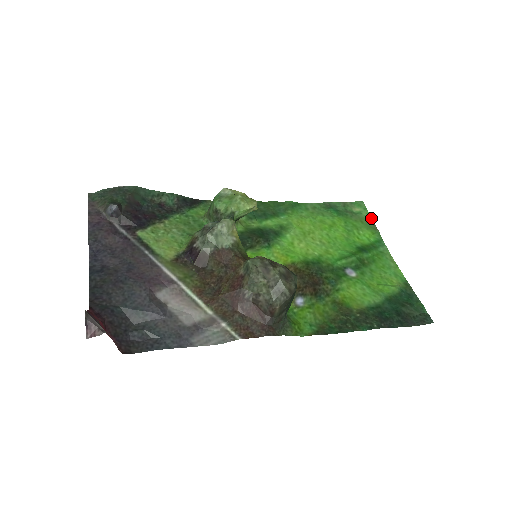
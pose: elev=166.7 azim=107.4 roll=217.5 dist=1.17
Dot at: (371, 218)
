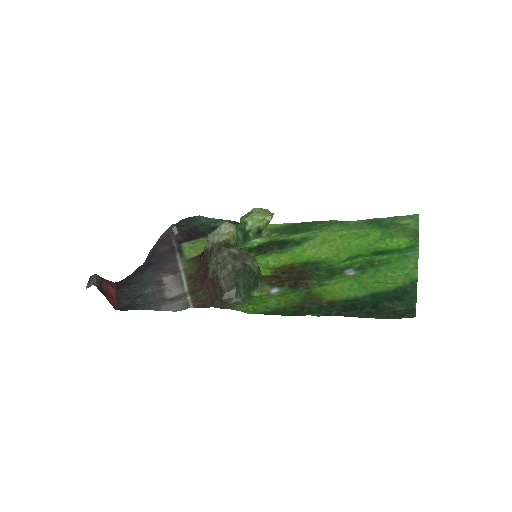
Dot at: (418, 227)
